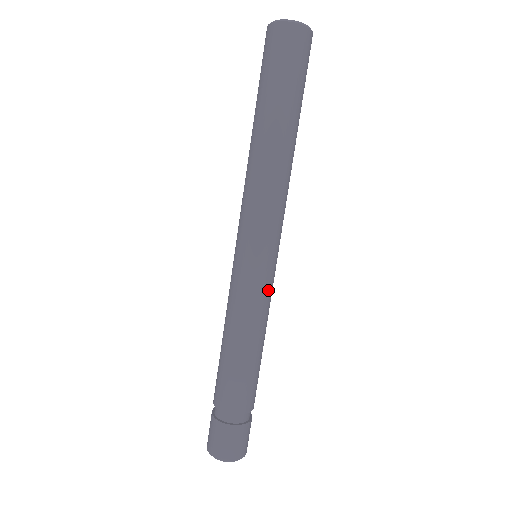
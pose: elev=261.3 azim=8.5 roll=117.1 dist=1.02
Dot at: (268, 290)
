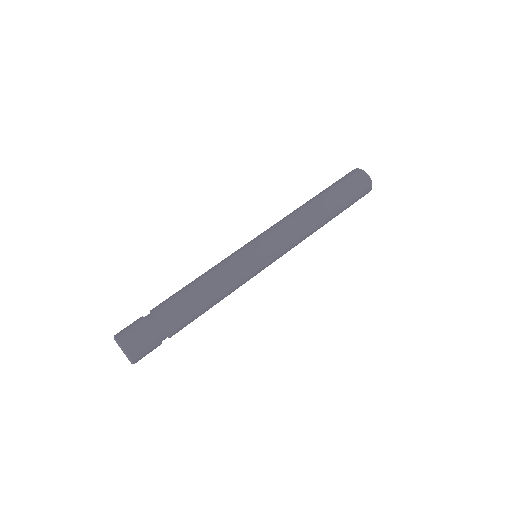
Dot at: (249, 276)
